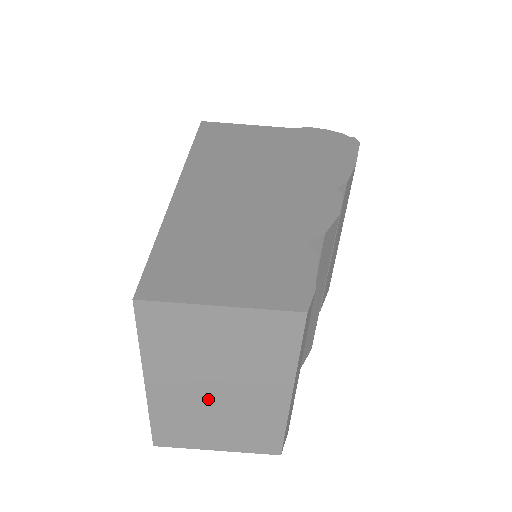
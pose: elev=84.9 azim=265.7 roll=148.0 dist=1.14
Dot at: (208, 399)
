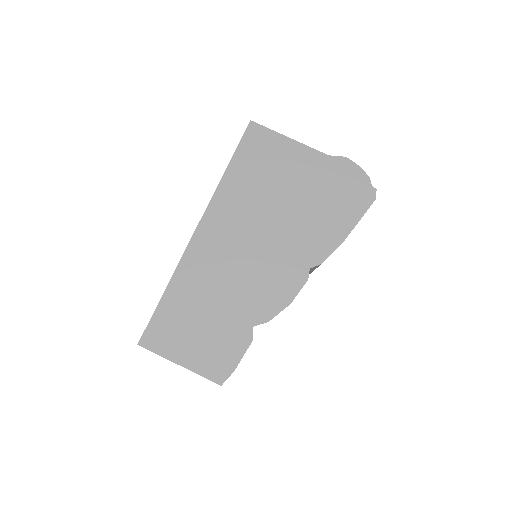
Dot at: occluded
